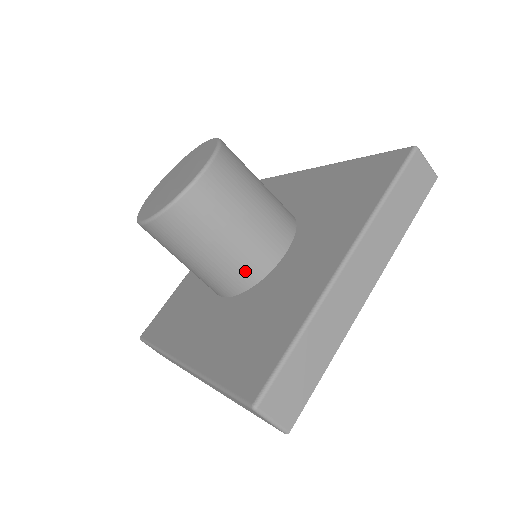
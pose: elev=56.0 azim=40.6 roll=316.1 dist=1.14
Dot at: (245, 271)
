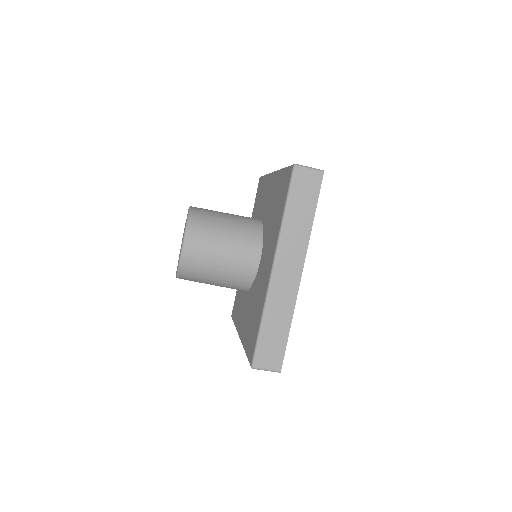
Dot at: (241, 280)
